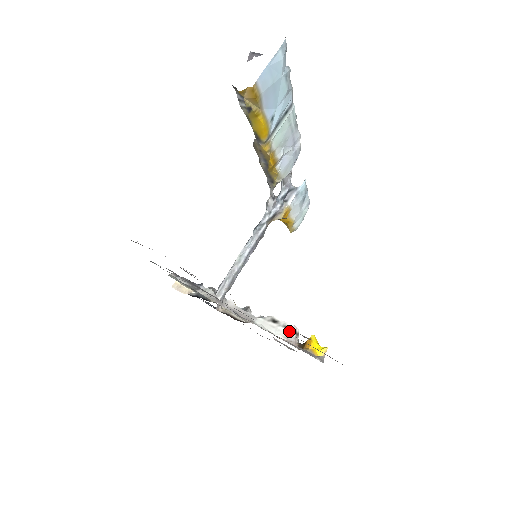
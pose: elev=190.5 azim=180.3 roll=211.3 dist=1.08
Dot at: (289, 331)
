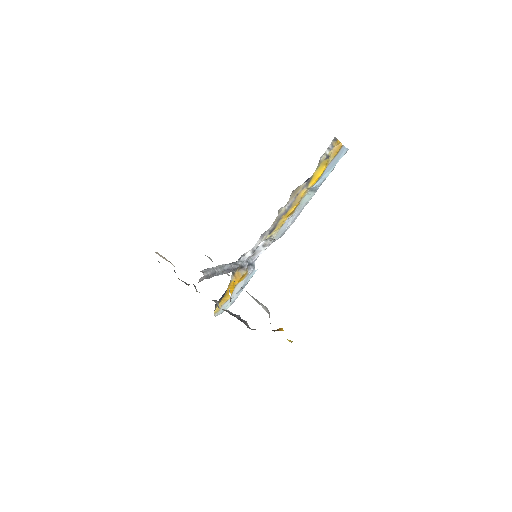
Dot at: (269, 313)
